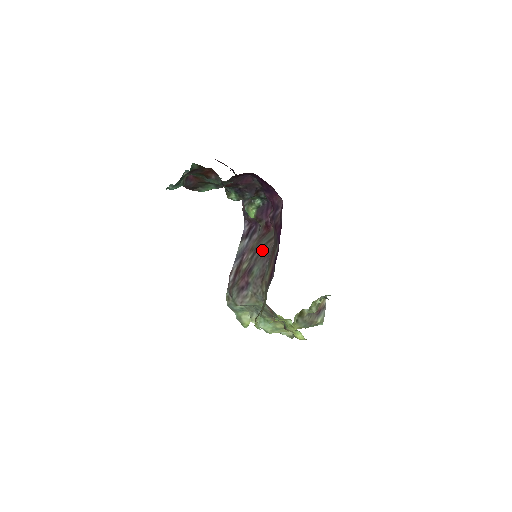
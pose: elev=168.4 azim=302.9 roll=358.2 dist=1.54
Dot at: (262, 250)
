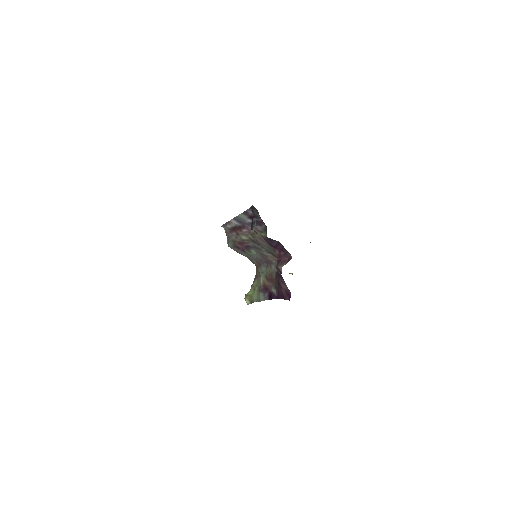
Dot at: (263, 251)
